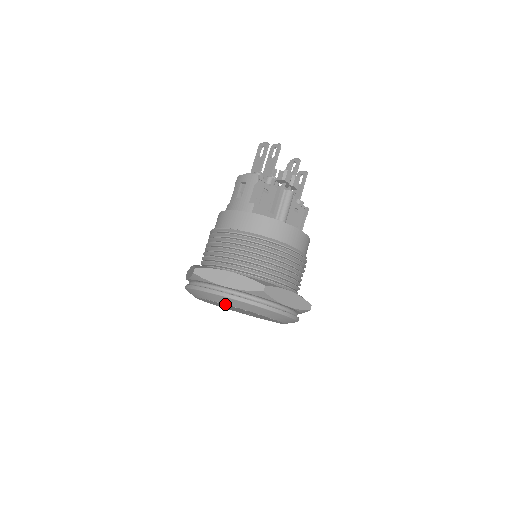
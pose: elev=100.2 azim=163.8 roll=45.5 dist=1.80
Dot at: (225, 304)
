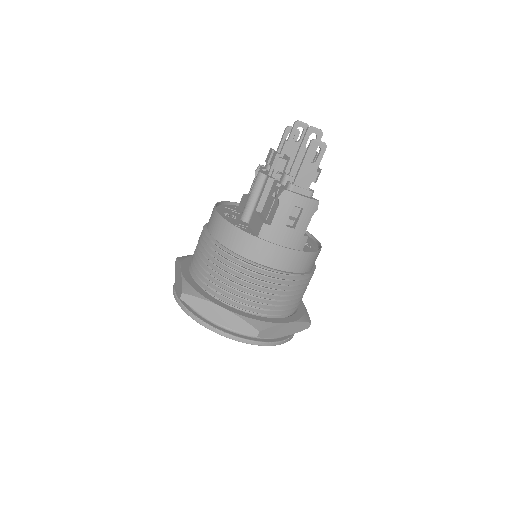
Dot at: occluded
